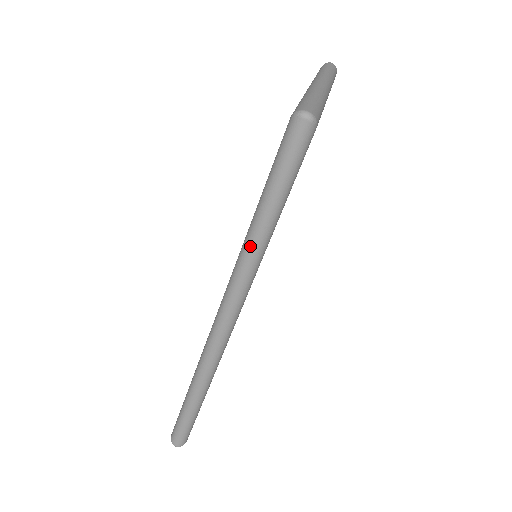
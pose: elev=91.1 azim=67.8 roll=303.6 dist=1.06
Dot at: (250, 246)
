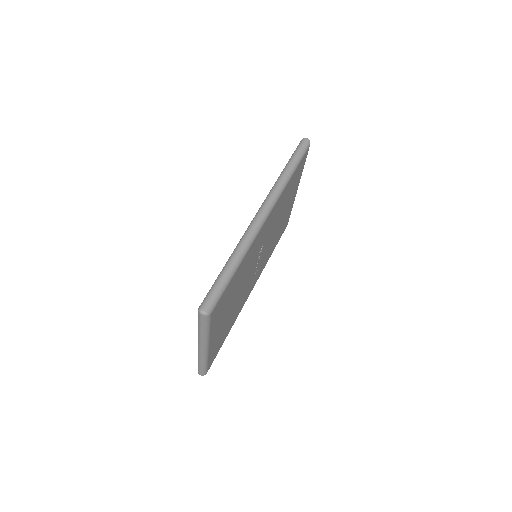
Dot at: (283, 176)
